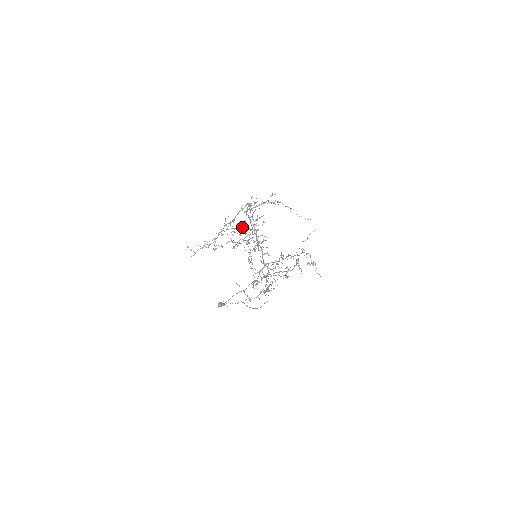
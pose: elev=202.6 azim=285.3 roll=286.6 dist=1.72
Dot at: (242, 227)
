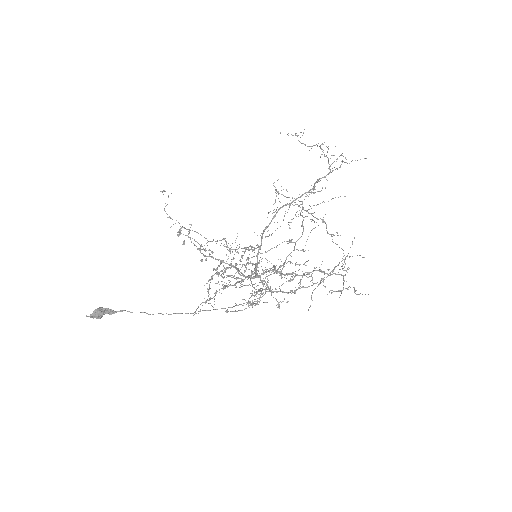
Dot at: occluded
